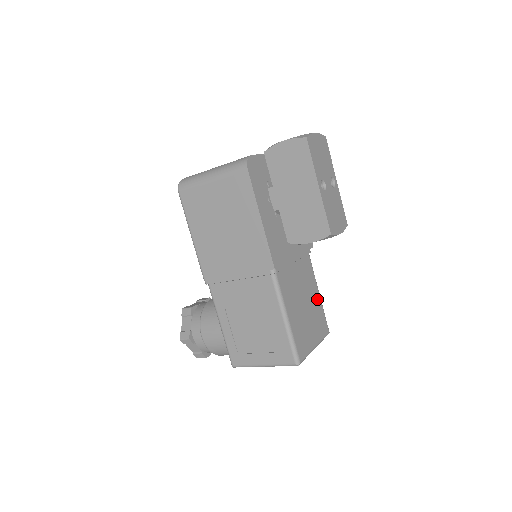
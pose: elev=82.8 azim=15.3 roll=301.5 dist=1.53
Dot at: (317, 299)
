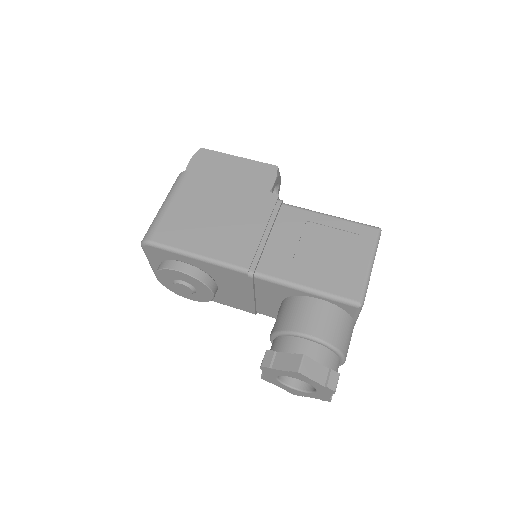
Dot at: occluded
